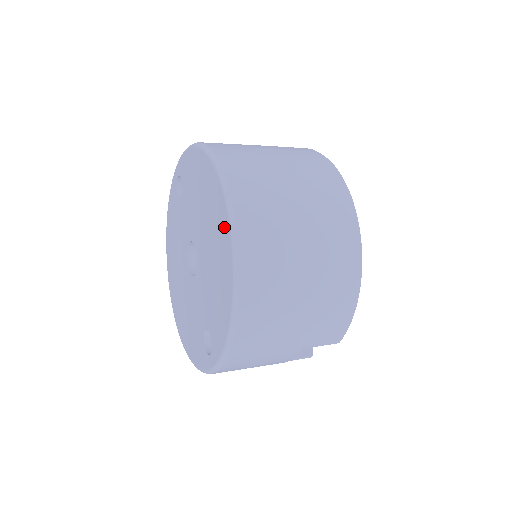
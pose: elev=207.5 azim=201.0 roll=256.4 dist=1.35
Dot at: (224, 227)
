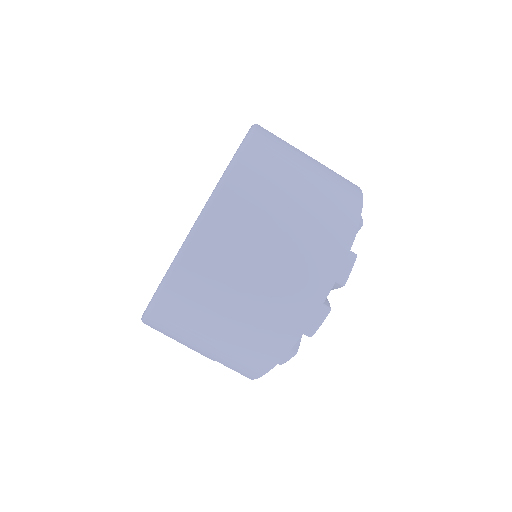
Dot at: occluded
